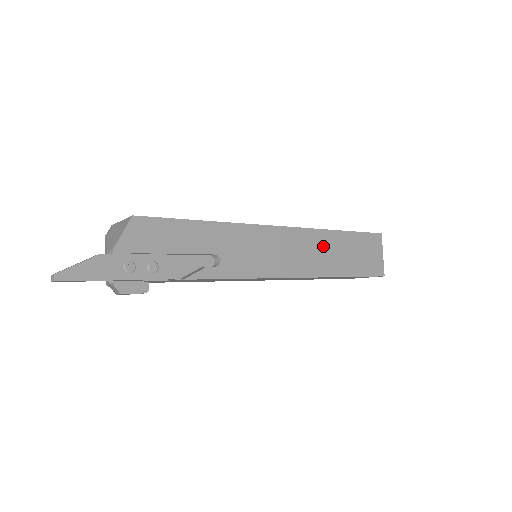
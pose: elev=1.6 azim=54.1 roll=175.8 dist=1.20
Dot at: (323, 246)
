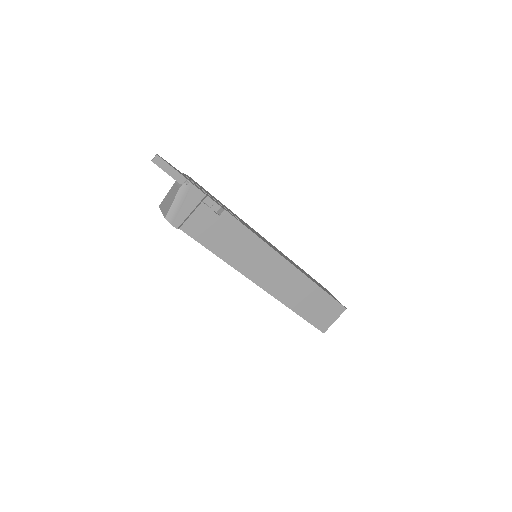
Dot at: (297, 266)
